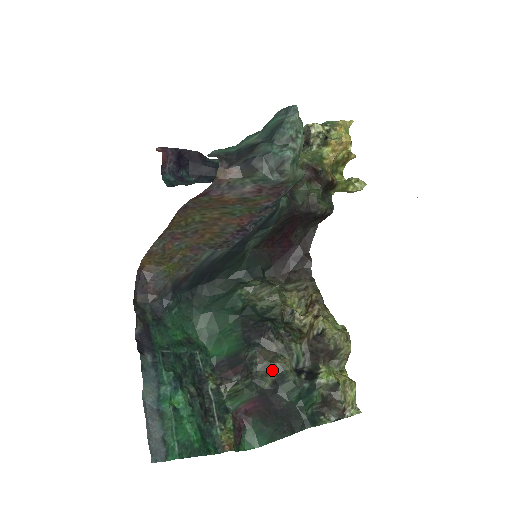
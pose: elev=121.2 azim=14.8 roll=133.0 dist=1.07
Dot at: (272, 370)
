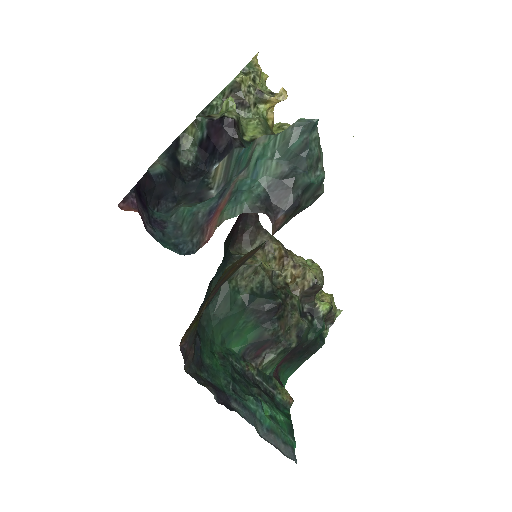
Dot at: (292, 330)
